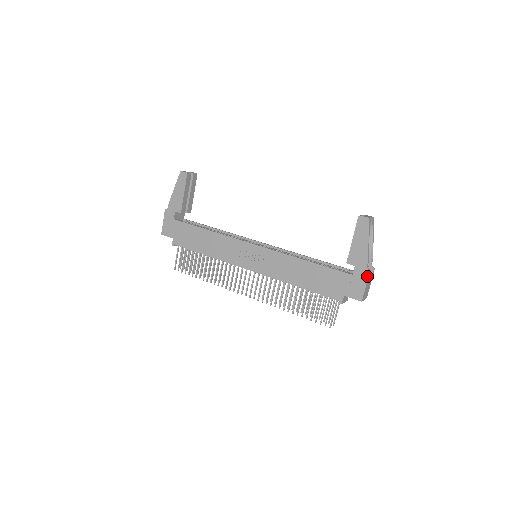
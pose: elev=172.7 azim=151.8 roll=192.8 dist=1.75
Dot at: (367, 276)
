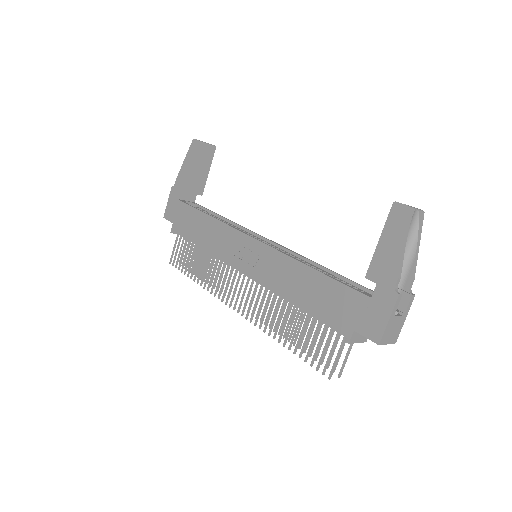
Dot at: (393, 303)
